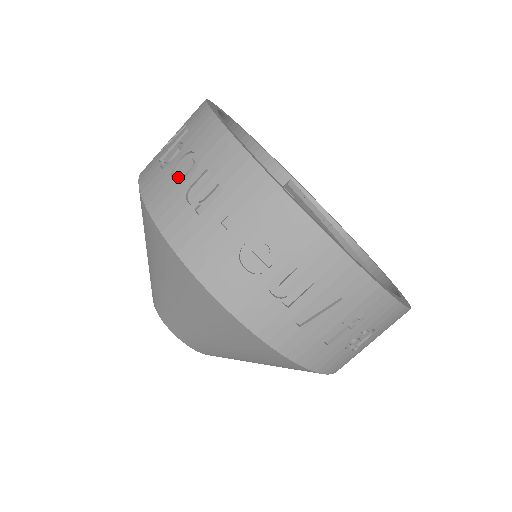
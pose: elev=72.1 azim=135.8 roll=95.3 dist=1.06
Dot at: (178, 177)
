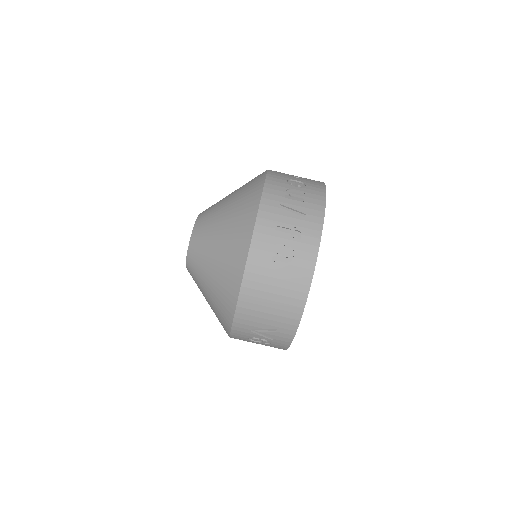
Dot at: occluded
